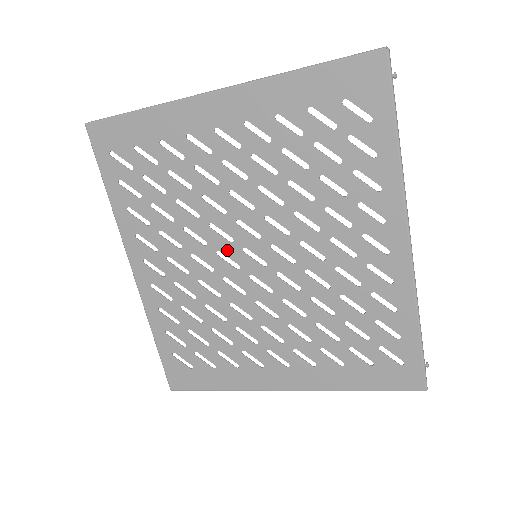
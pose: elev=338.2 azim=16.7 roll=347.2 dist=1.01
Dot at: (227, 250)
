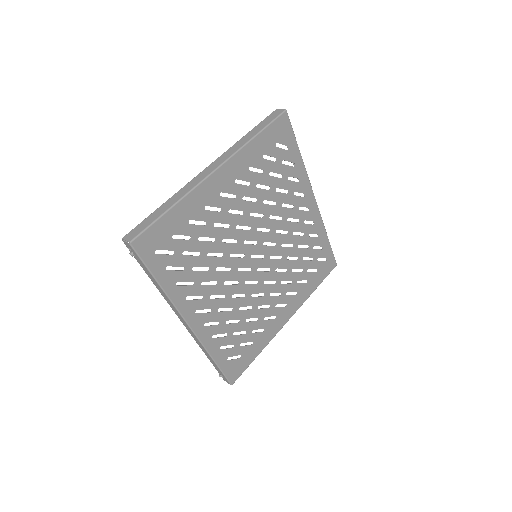
Dot at: (243, 264)
